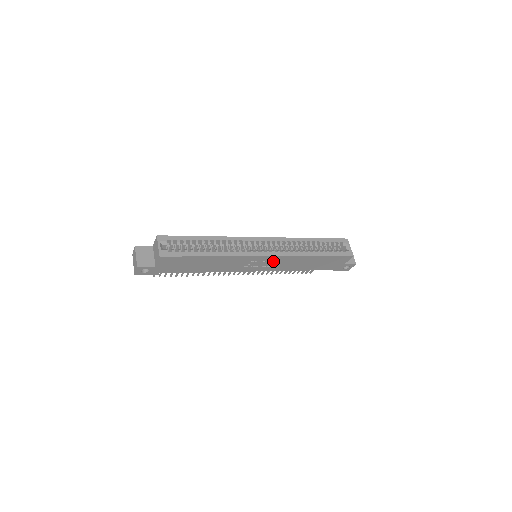
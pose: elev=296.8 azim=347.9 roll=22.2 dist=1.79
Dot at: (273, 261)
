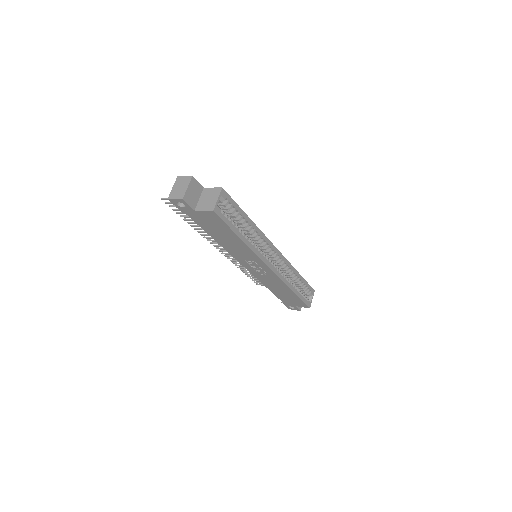
Dot at: (266, 272)
